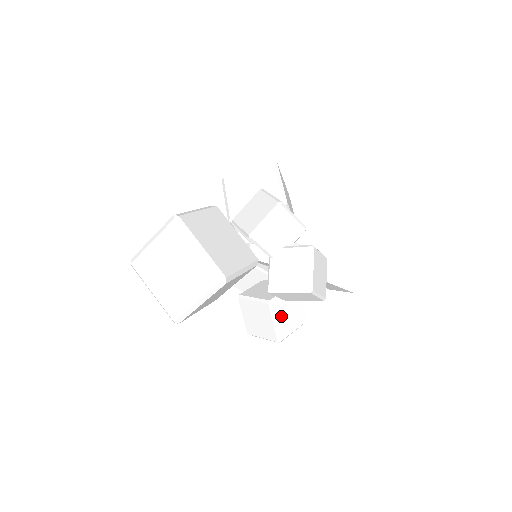
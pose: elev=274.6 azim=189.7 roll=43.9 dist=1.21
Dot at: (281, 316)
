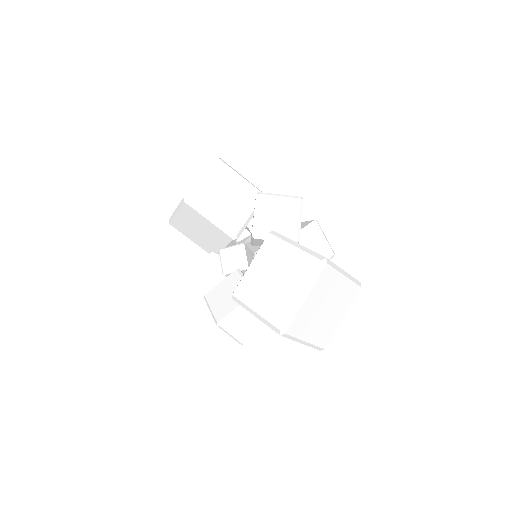
Dot at: occluded
